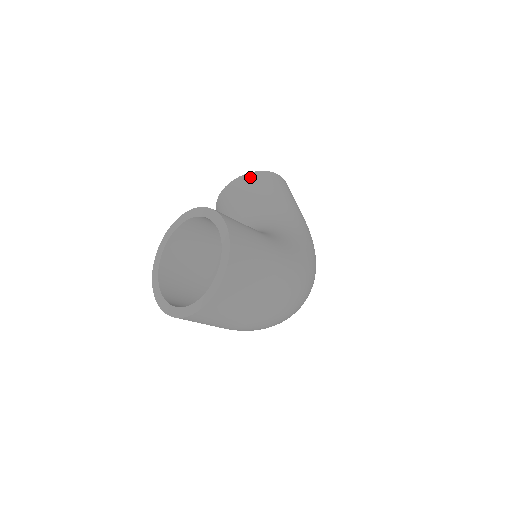
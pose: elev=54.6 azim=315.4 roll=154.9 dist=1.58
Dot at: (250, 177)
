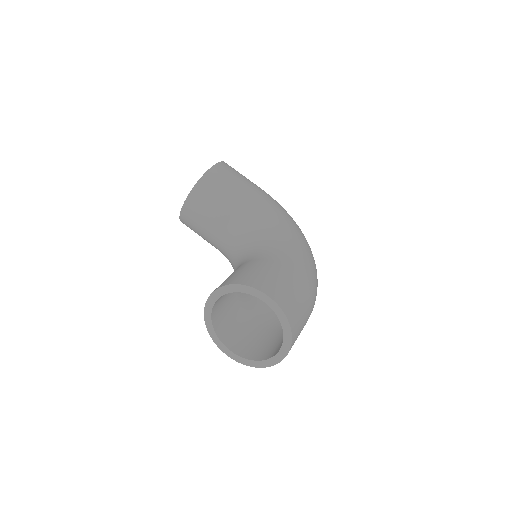
Dot at: (201, 187)
